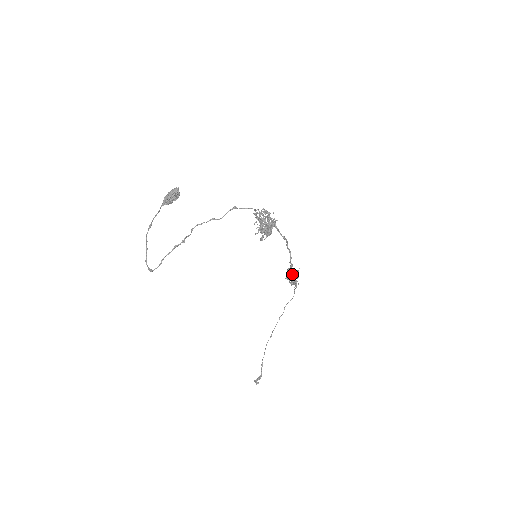
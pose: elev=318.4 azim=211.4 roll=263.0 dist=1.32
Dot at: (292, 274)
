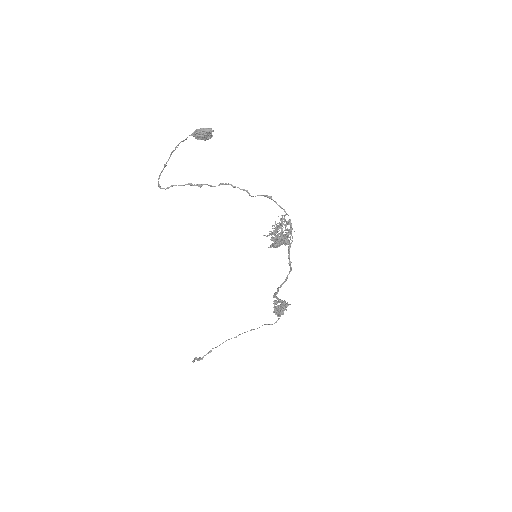
Dot at: (281, 302)
